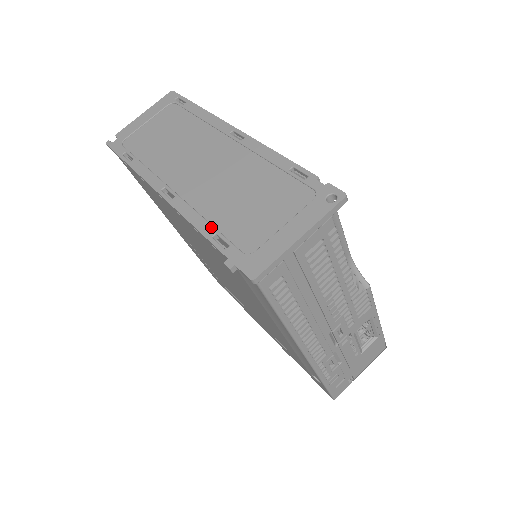
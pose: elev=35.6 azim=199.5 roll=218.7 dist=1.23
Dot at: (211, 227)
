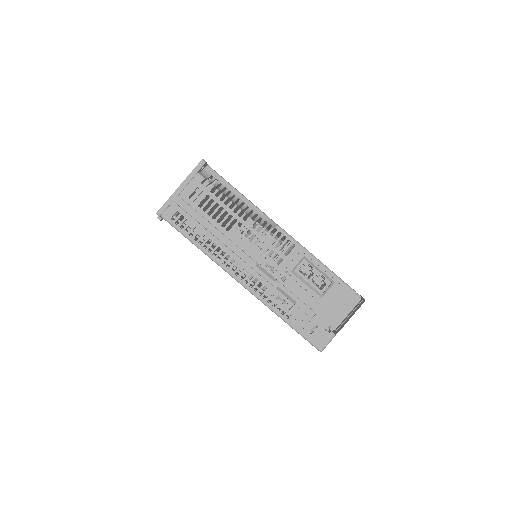
Dot at: occluded
